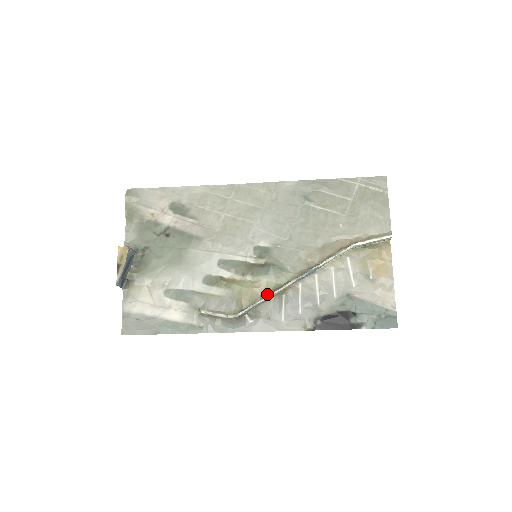
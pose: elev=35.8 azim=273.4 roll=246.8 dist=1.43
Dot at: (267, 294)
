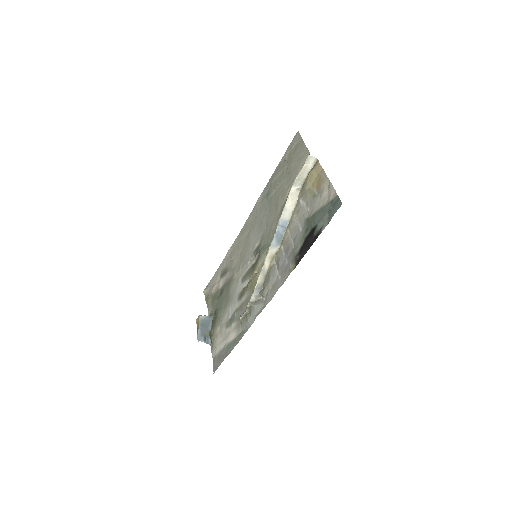
Dot at: (264, 271)
